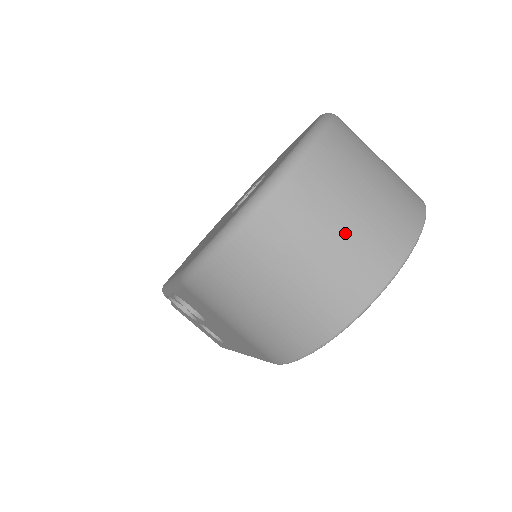
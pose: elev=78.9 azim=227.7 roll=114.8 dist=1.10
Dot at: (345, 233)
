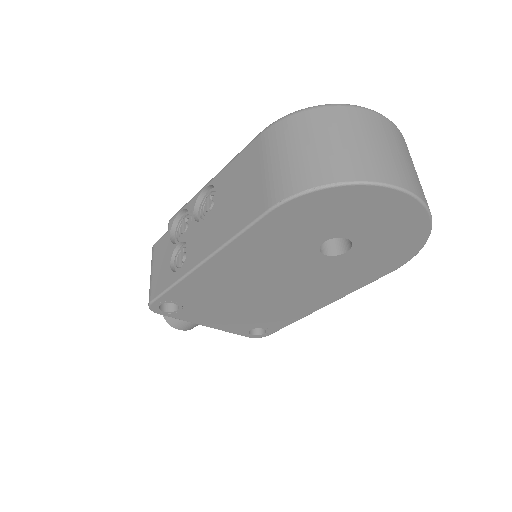
Dot at: (396, 154)
